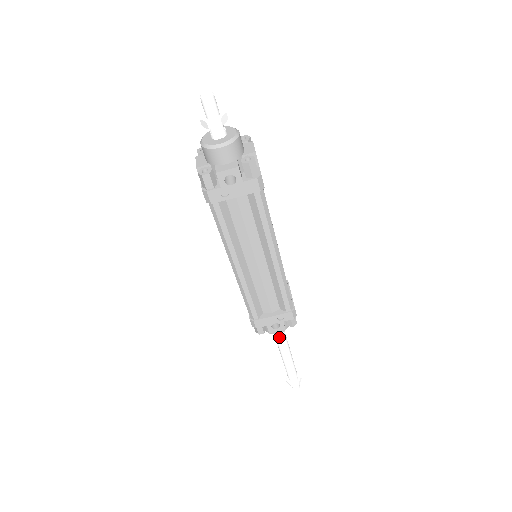
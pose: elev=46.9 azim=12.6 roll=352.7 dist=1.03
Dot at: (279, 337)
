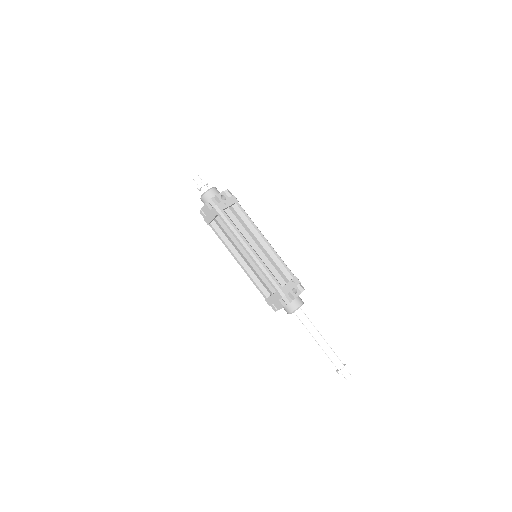
Dot at: (305, 317)
